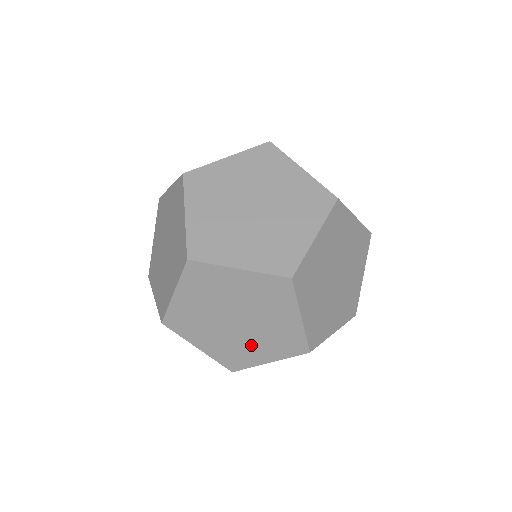
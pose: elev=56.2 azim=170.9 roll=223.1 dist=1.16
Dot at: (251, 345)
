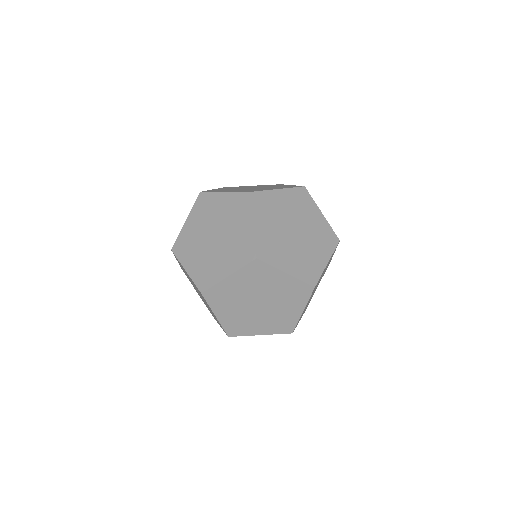
Dot at: (312, 251)
